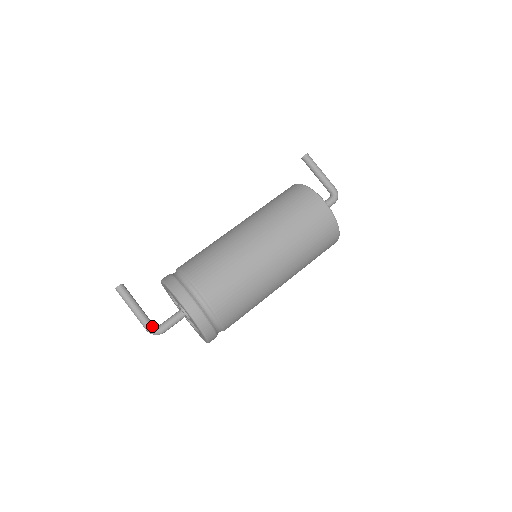
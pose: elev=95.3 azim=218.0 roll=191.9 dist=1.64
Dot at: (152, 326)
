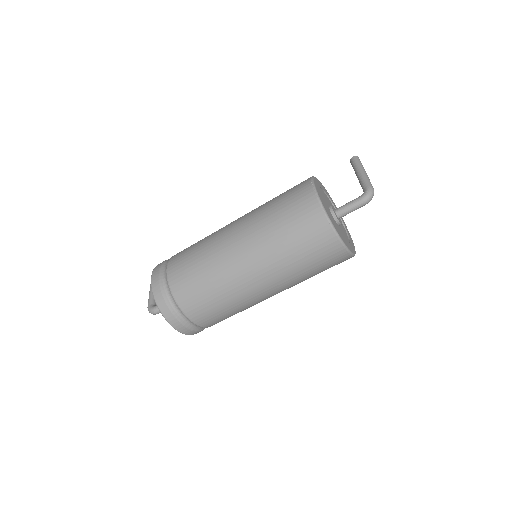
Dot at: (151, 304)
